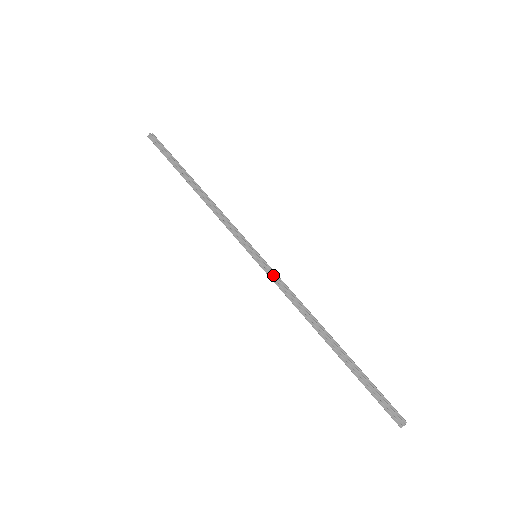
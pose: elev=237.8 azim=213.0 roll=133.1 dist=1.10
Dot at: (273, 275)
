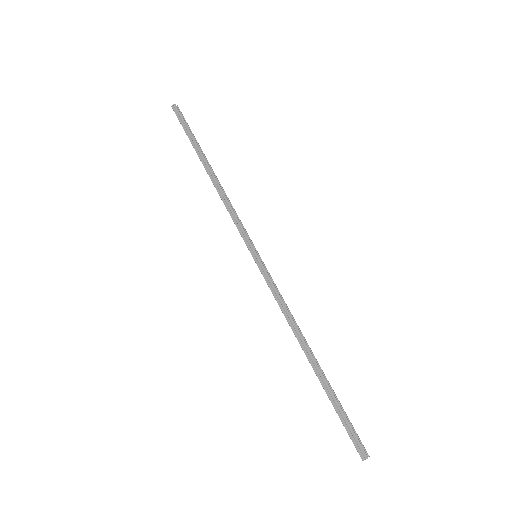
Dot at: (270, 279)
